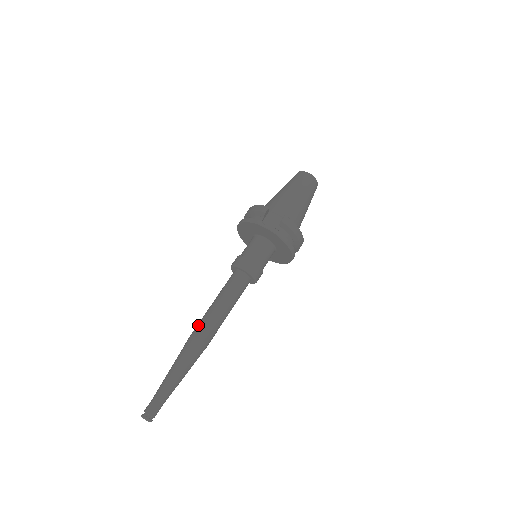
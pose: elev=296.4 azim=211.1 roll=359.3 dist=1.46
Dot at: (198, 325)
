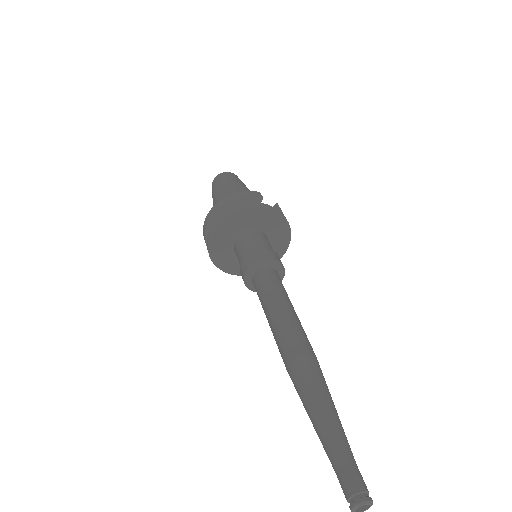
Dot at: (294, 339)
